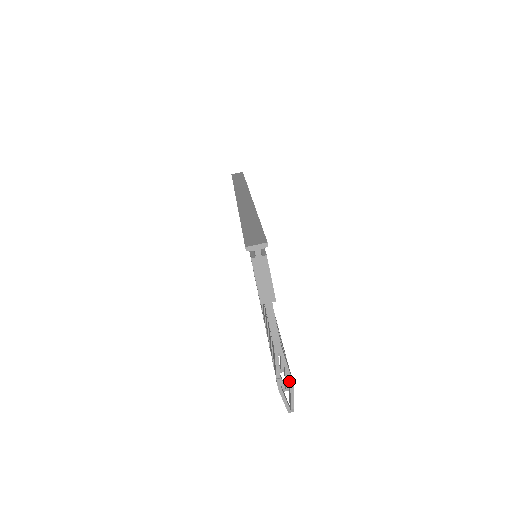
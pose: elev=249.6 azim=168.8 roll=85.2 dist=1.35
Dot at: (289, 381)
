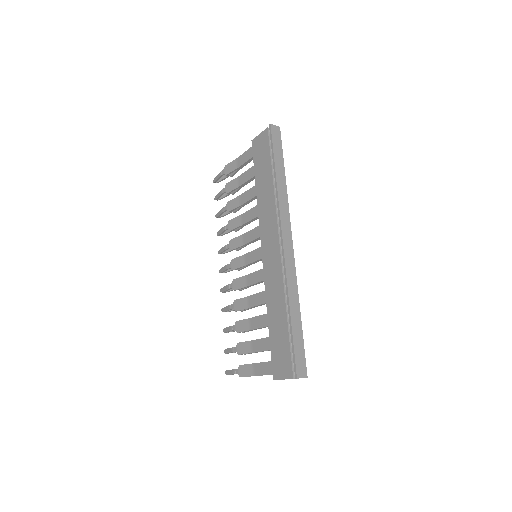
Dot at: occluded
